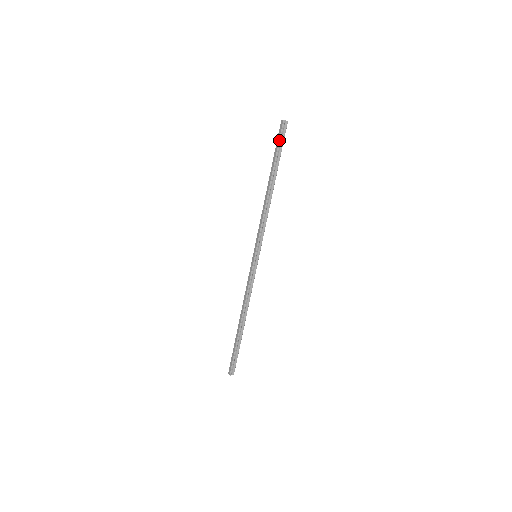
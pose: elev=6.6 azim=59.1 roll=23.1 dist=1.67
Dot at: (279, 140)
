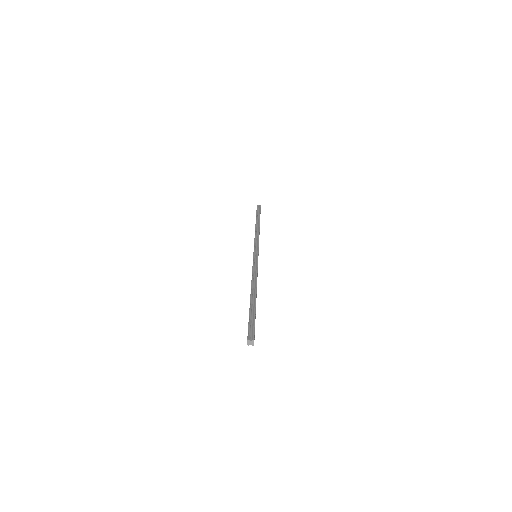
Dot at: occluded
